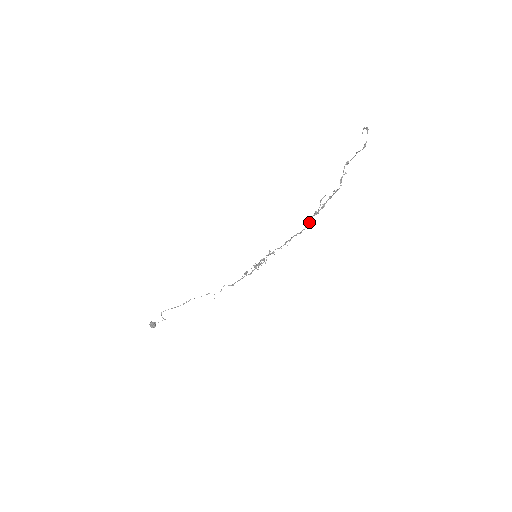
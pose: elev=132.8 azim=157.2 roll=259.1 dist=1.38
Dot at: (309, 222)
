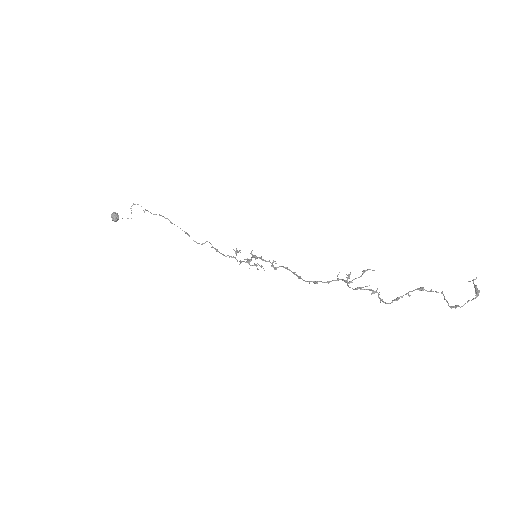
Dot at: (334, 280)
